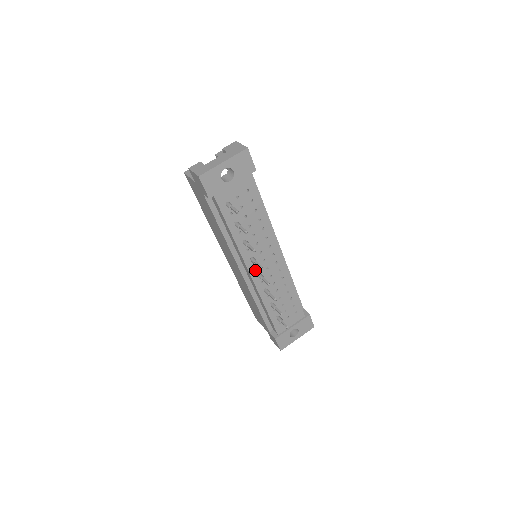
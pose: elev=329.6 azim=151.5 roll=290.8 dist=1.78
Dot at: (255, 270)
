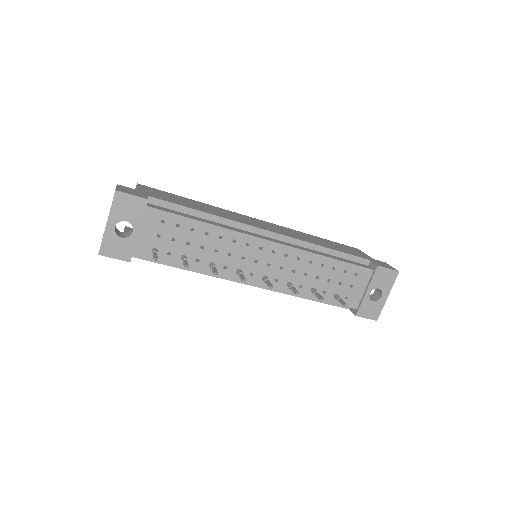
Dot at: (256, 277)
